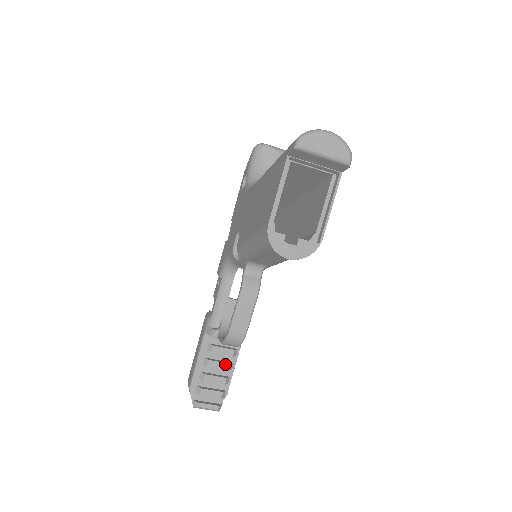
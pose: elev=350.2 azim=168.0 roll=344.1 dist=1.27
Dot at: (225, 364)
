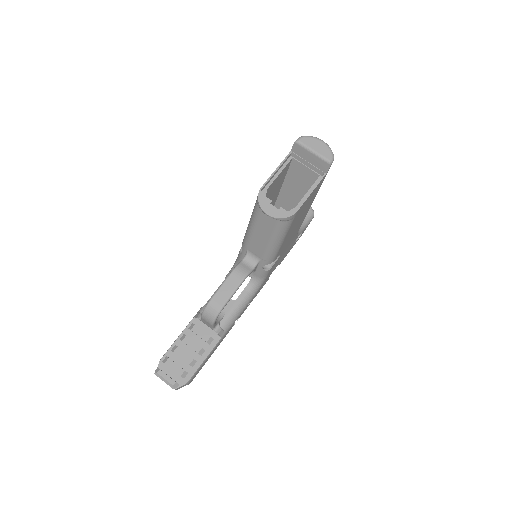
Dot at: (198, 346)
